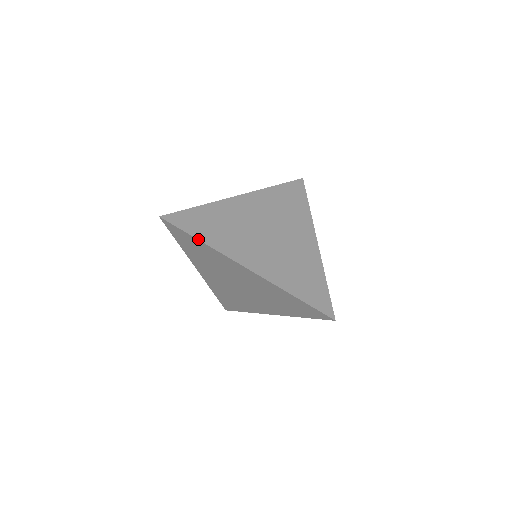
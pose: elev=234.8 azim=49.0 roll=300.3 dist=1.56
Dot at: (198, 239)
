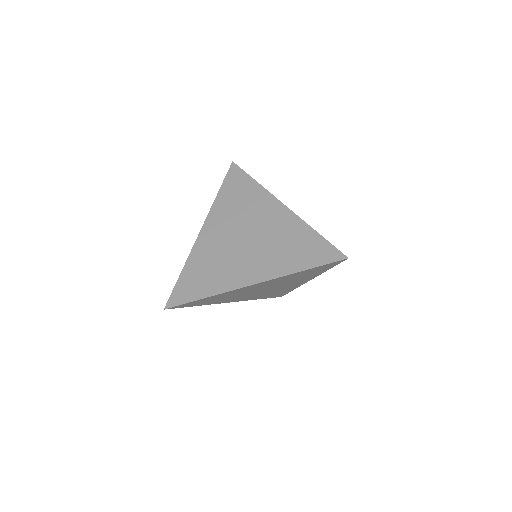
Dot at: (202, 298)
